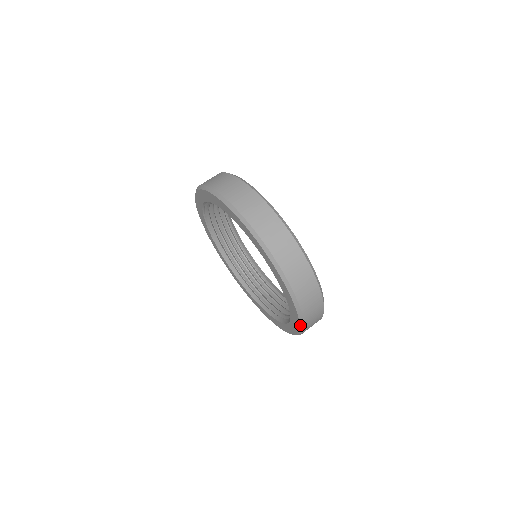
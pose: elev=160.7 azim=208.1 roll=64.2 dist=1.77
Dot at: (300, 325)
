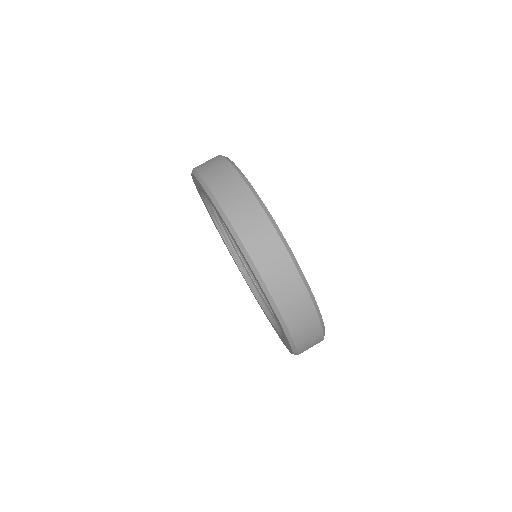
Dot at: (255, 274)
